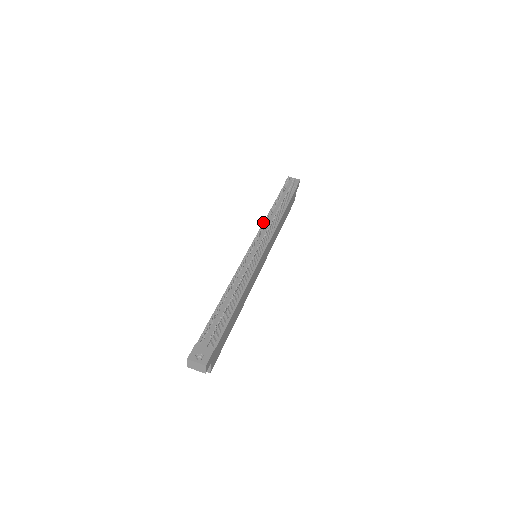
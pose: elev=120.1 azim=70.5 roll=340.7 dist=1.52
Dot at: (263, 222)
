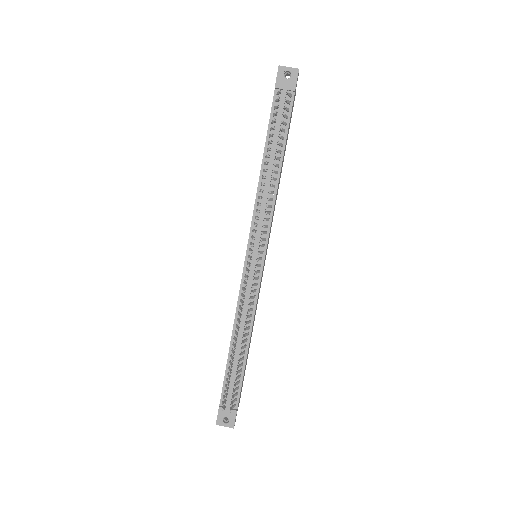
Dot at: (255, 199)
